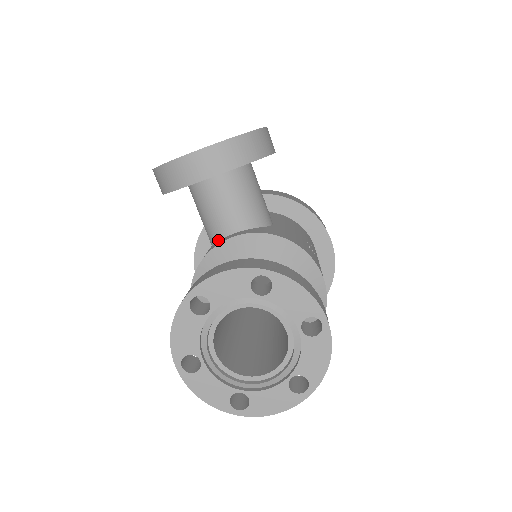
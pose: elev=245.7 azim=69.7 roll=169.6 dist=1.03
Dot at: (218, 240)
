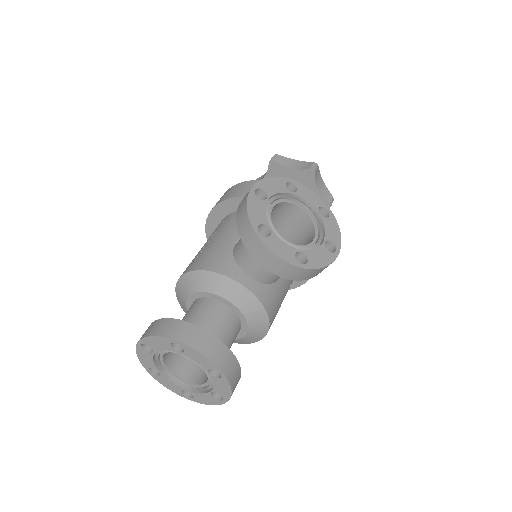
Dot at: (238, 263)
